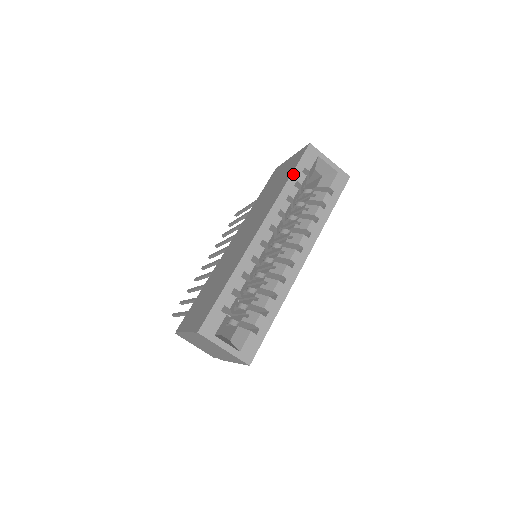
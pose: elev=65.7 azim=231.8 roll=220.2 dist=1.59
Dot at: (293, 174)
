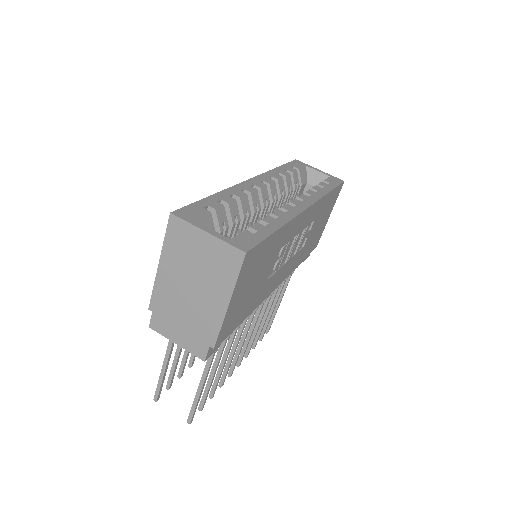
Dot at: (282, 166)
